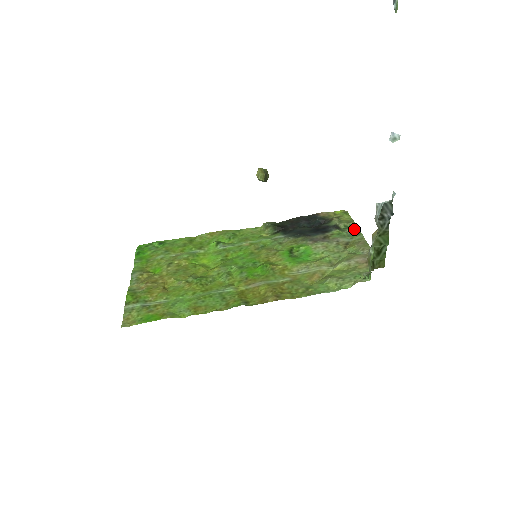
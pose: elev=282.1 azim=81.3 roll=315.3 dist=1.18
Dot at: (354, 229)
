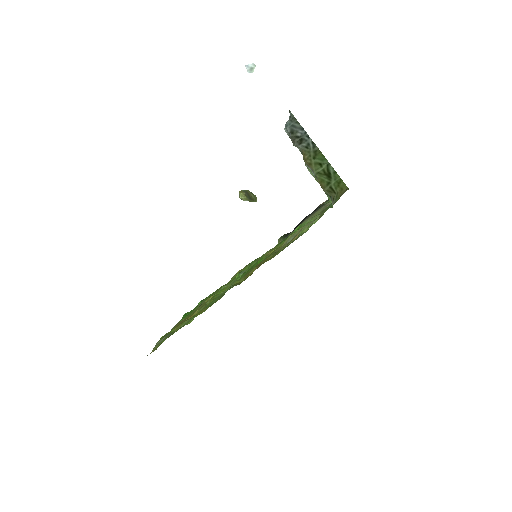
Dot at: occluded
